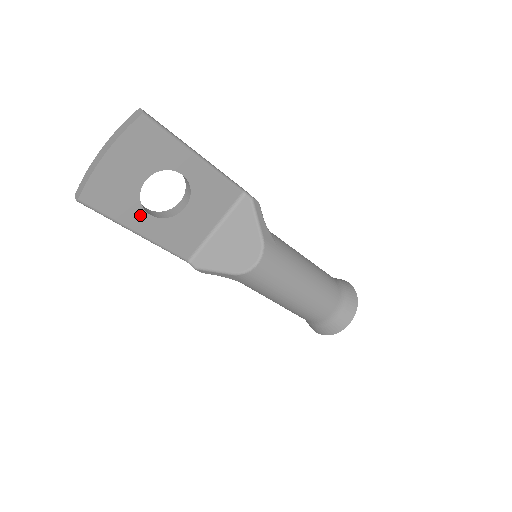
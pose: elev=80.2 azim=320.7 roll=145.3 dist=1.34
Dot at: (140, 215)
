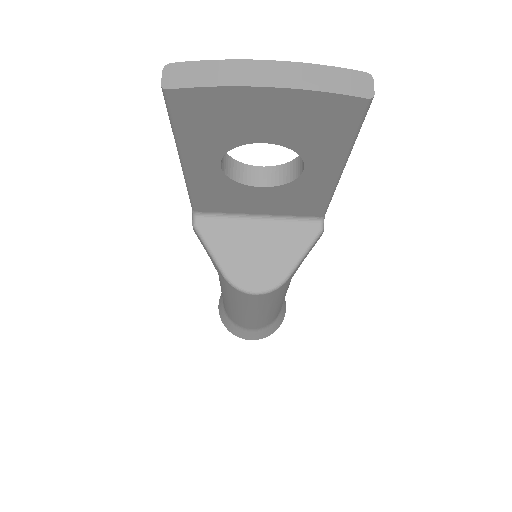
Dot at: (210, 157)
